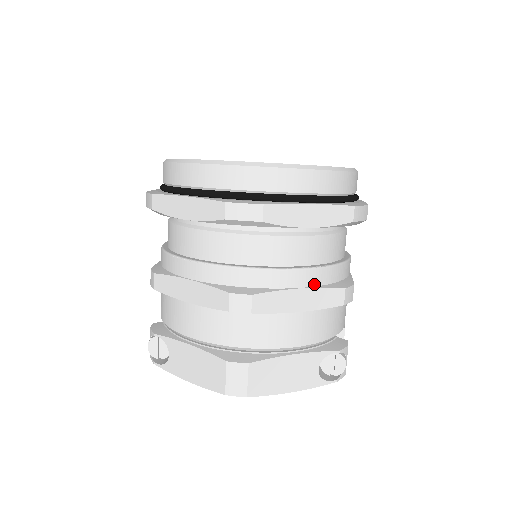
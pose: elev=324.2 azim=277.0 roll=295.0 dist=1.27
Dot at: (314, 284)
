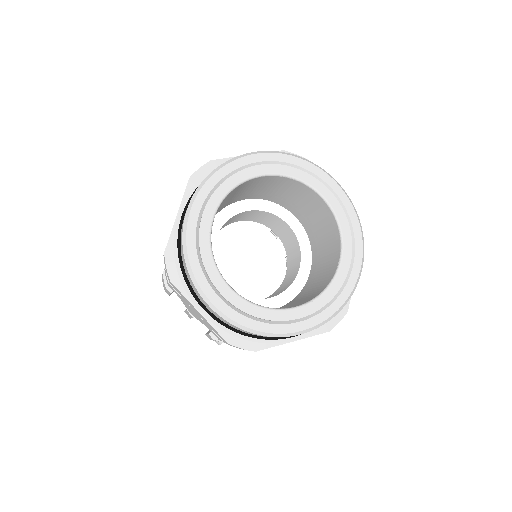
Dot at: occluded
